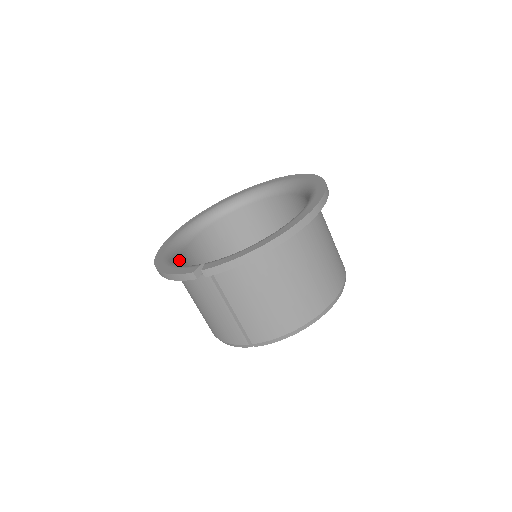
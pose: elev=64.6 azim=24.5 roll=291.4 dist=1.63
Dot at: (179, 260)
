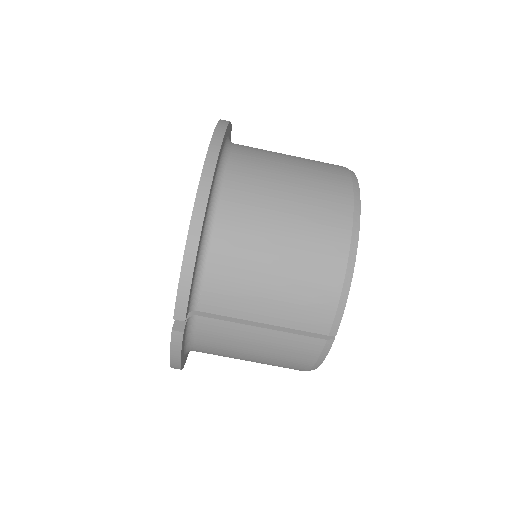
Dot at: occluded
